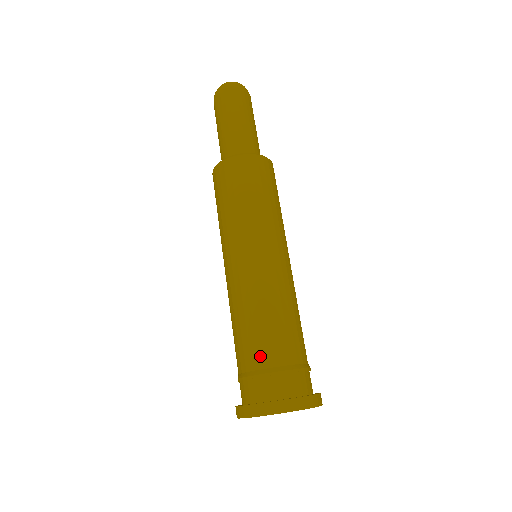
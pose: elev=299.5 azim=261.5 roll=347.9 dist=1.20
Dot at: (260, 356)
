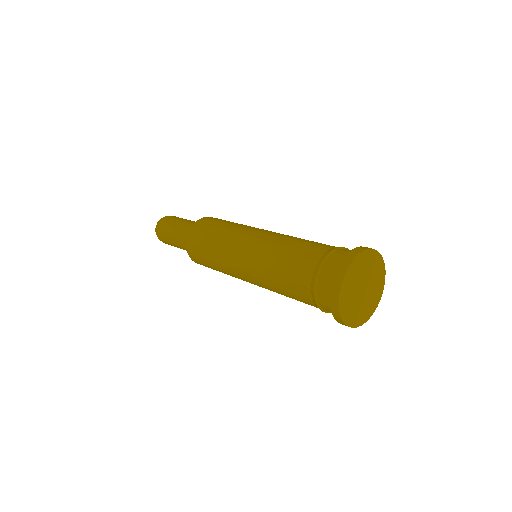
Dot at: (320, 248)
